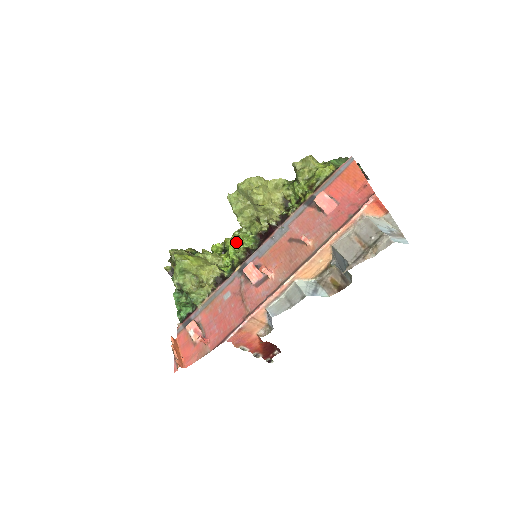
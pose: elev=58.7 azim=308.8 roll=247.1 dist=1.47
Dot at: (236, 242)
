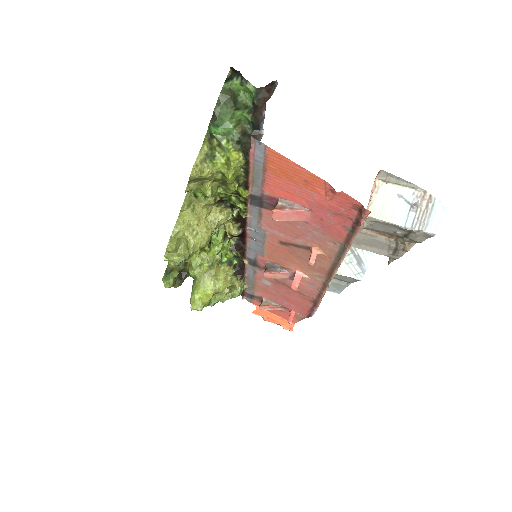
Dot at: (214, 249)
